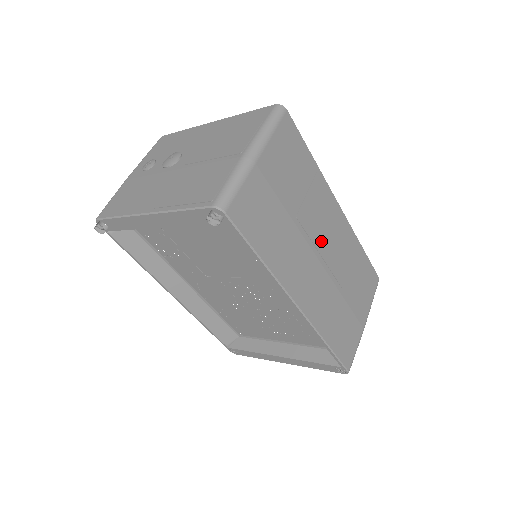
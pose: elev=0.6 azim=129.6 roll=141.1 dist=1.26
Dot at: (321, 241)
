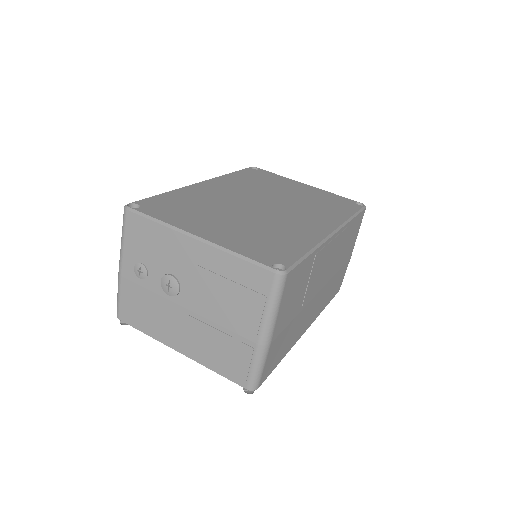
Dot at: (320, 281)
